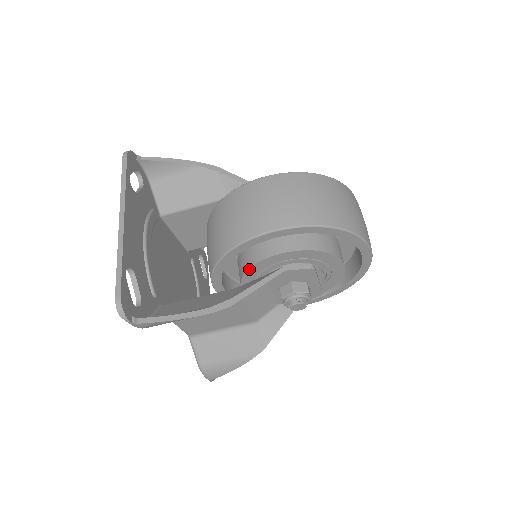
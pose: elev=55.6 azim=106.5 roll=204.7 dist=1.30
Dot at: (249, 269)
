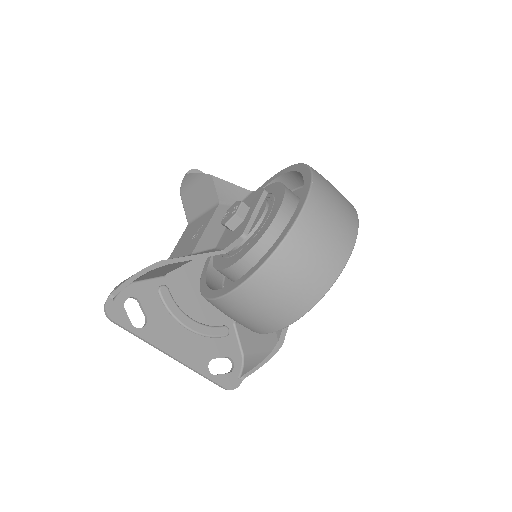
Dot at: occluded
